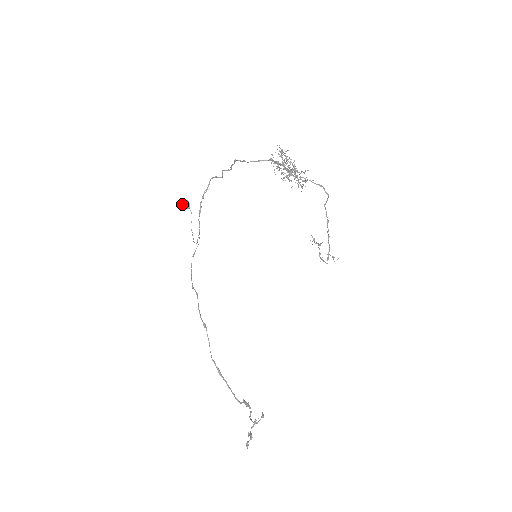
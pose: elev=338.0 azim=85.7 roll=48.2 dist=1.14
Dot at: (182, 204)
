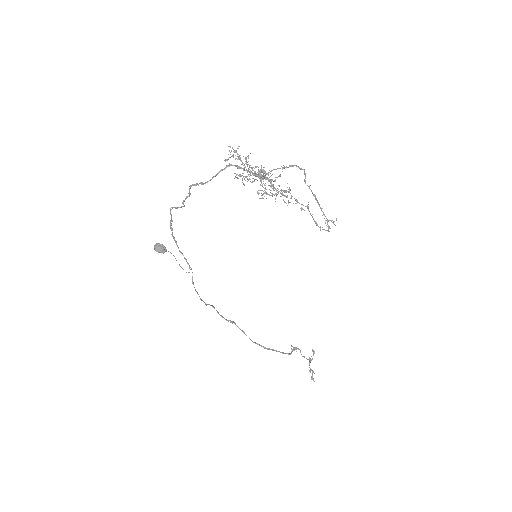
Dot at: (158, 252)
